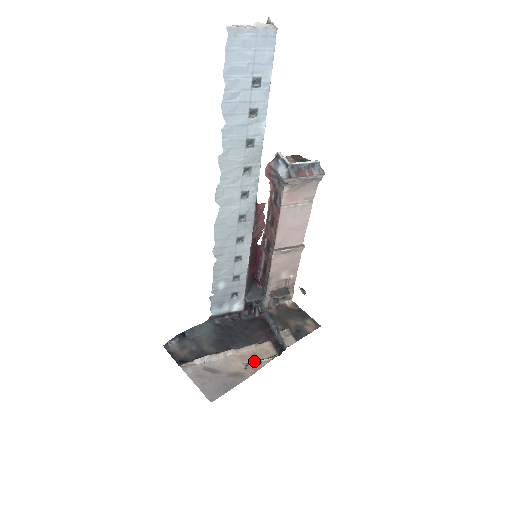
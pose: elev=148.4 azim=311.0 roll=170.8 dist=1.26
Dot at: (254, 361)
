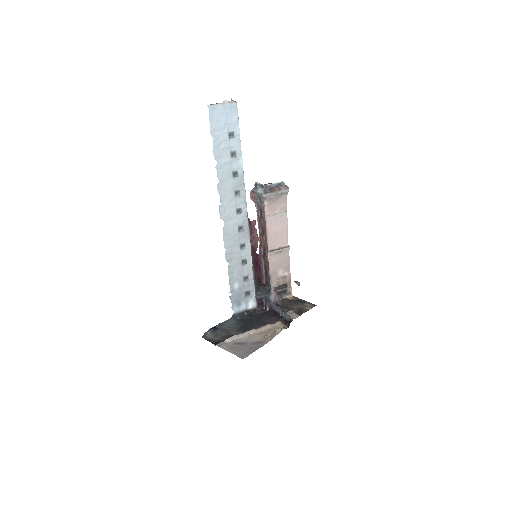
Dot at: occluded
